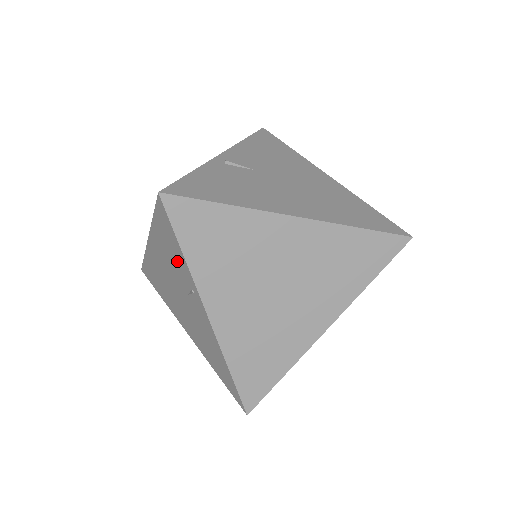
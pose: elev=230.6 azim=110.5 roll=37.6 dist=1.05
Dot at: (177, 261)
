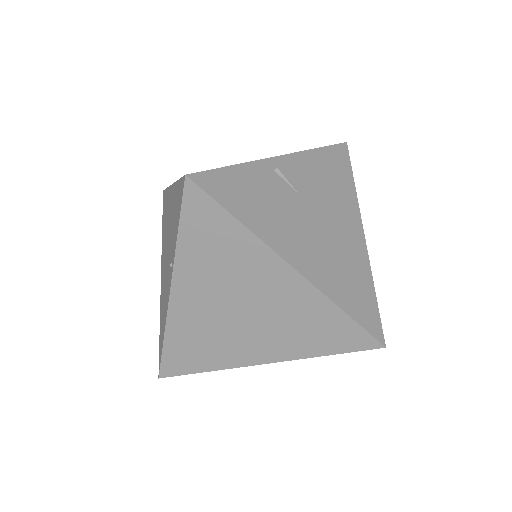
Dot at: (174, 231)
